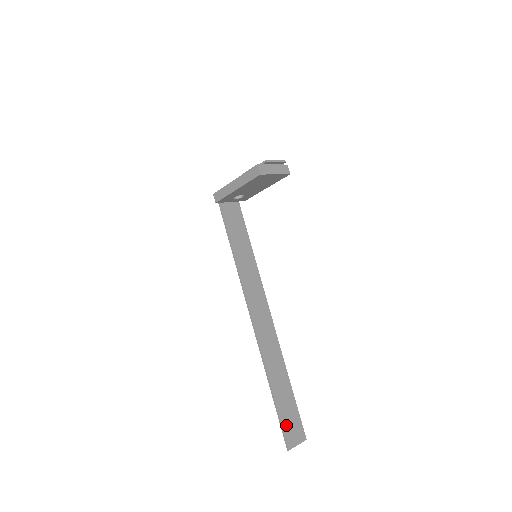
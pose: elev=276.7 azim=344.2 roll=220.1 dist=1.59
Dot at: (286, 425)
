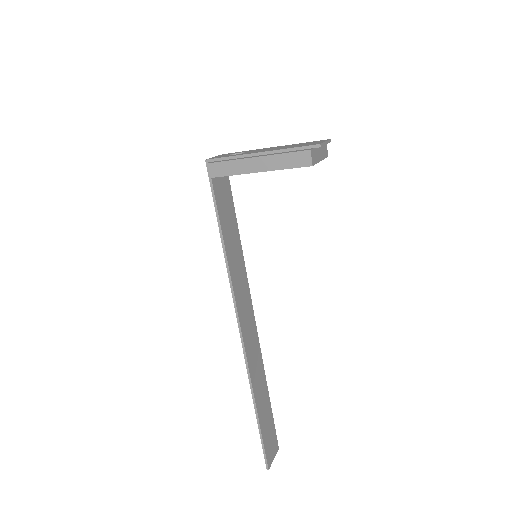
Dot at: (267, 444)
